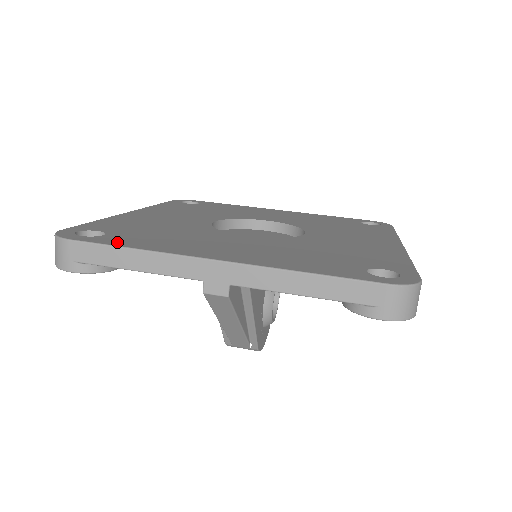
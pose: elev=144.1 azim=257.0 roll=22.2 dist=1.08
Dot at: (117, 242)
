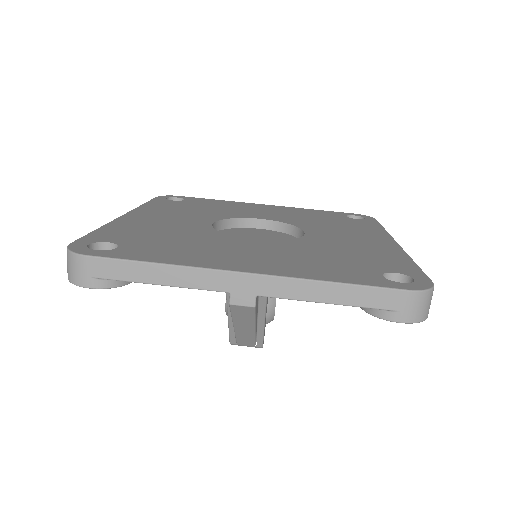
Dot at: (137, 256)
